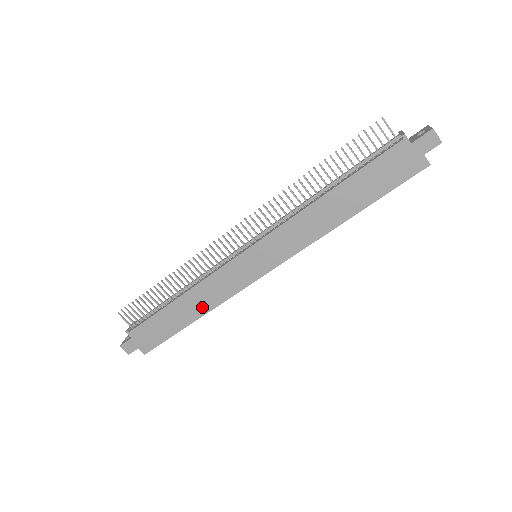
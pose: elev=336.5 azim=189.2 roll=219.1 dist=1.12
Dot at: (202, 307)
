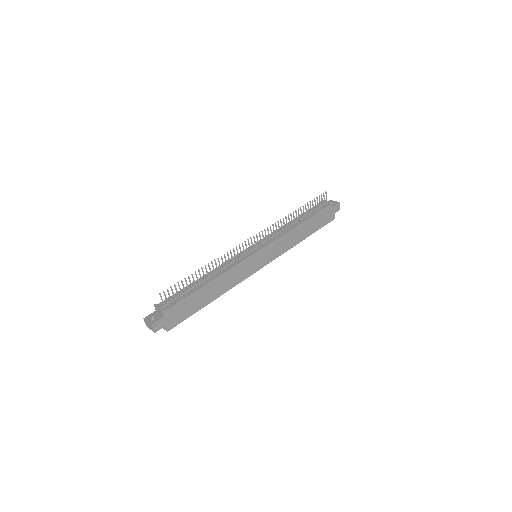
Dot at: (222, 289)
